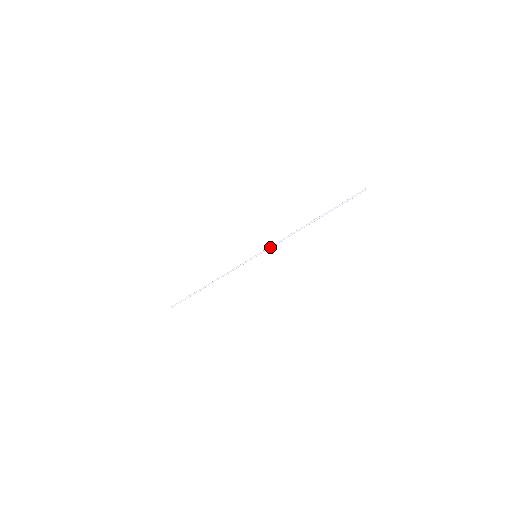
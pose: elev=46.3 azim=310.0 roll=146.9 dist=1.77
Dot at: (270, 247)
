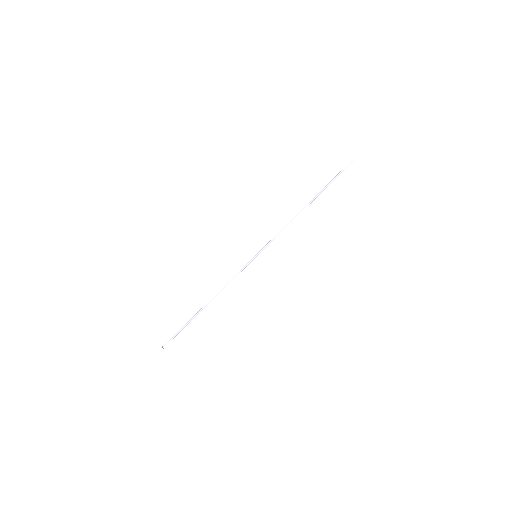
Dot at: (270, 241)
